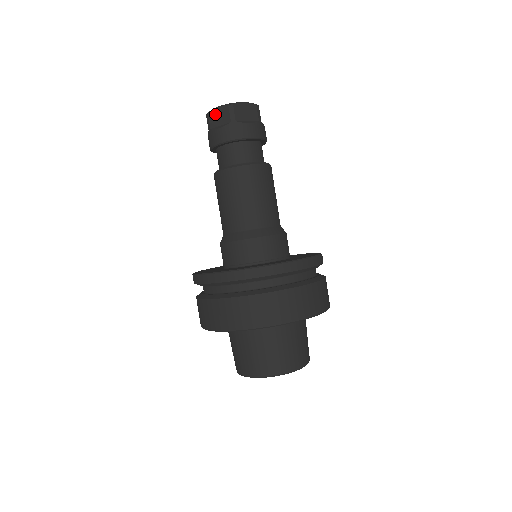
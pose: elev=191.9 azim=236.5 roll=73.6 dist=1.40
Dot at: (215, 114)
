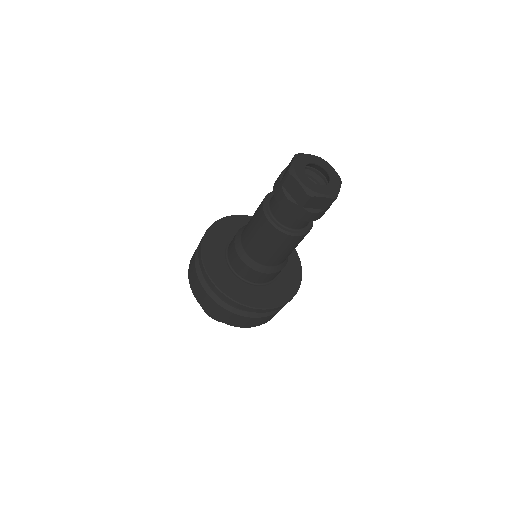
Dot at: (317, 200)
